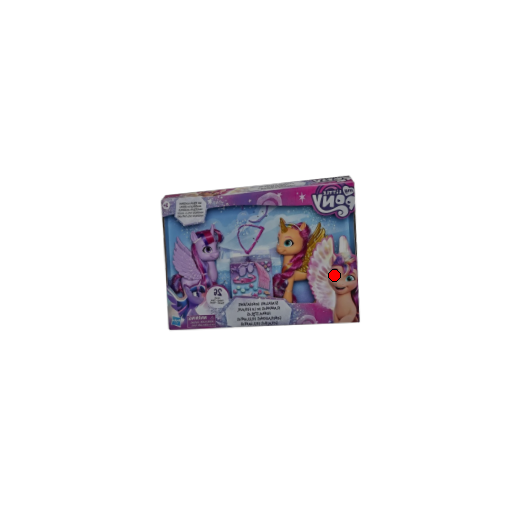
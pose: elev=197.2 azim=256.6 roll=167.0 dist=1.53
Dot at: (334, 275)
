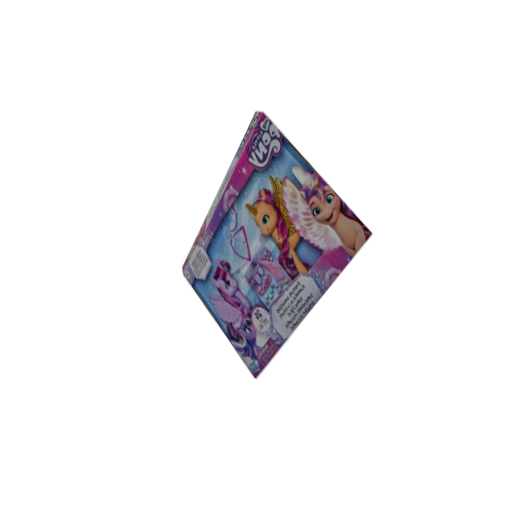
Dot at: (315, 210)
